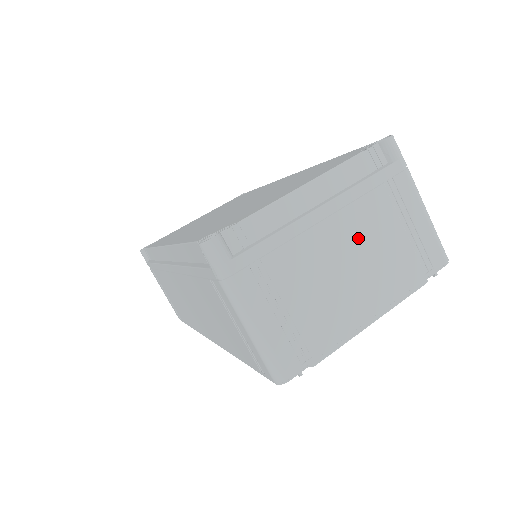
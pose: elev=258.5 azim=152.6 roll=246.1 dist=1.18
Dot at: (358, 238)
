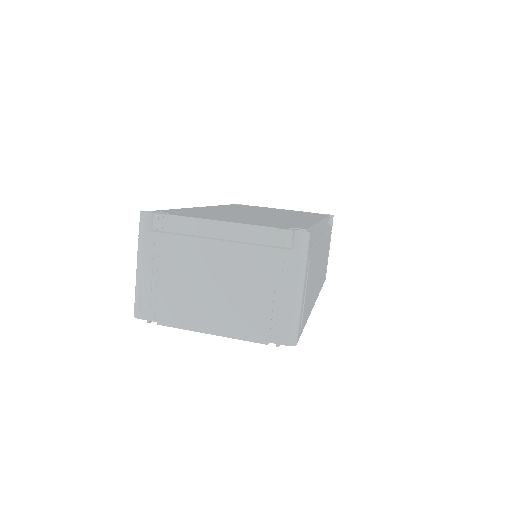
Dot at: (231, 277)
